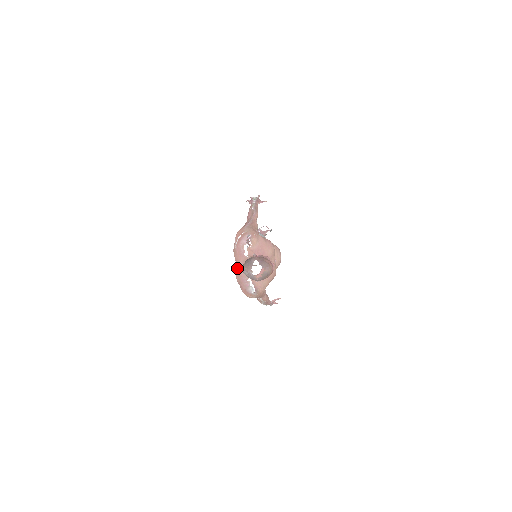
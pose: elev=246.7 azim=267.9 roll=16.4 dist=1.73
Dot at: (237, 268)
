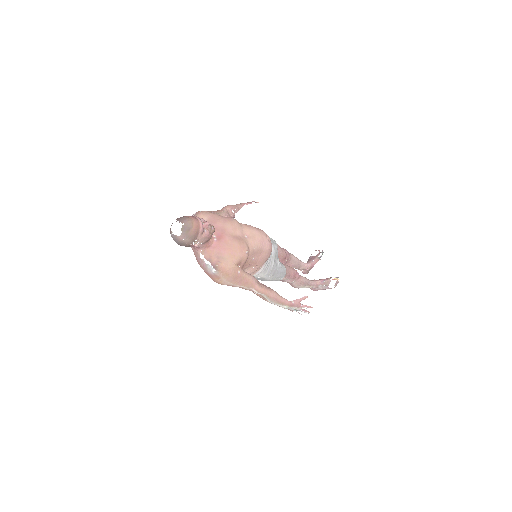
Dot at: occluded
